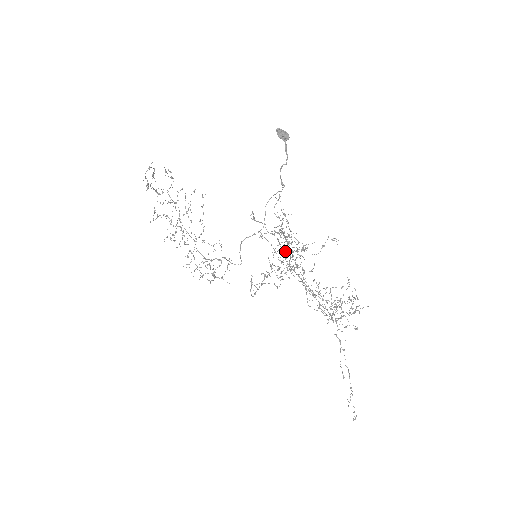
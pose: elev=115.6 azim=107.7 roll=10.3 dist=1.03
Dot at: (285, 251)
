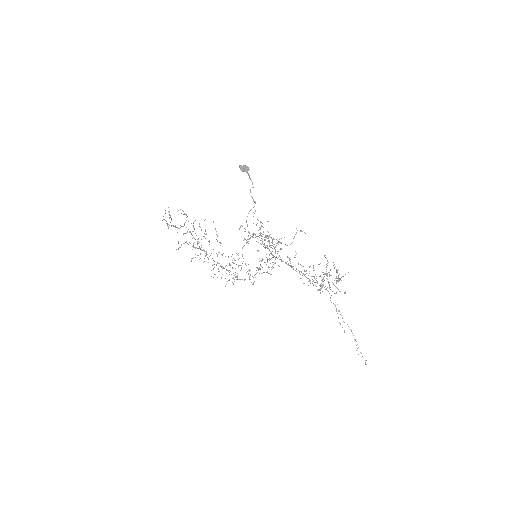
Dot at: (265, 248)
